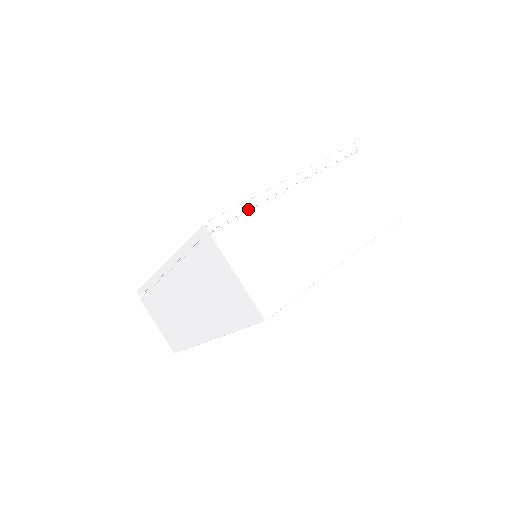
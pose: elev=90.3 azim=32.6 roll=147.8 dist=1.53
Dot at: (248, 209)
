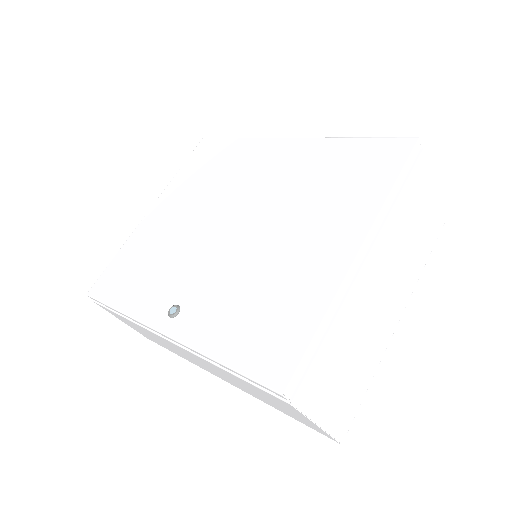
Dot at: (323, 335)
